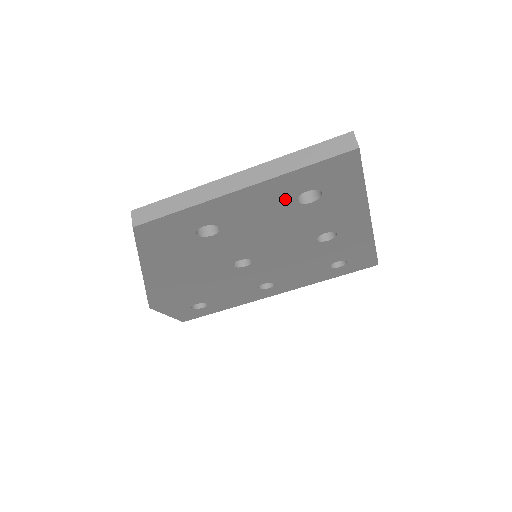
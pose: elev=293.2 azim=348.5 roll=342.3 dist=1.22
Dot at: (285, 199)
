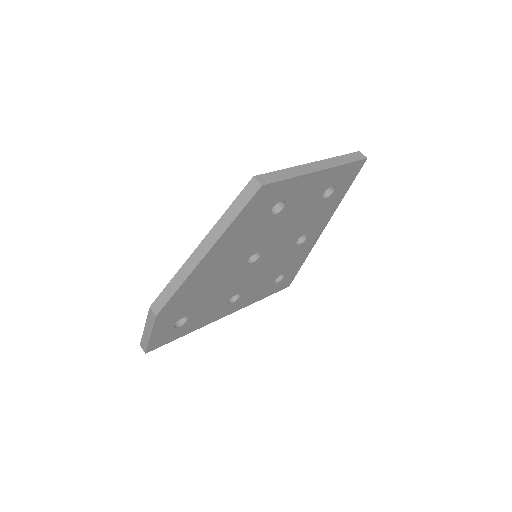
Dot at: (322, 189)
